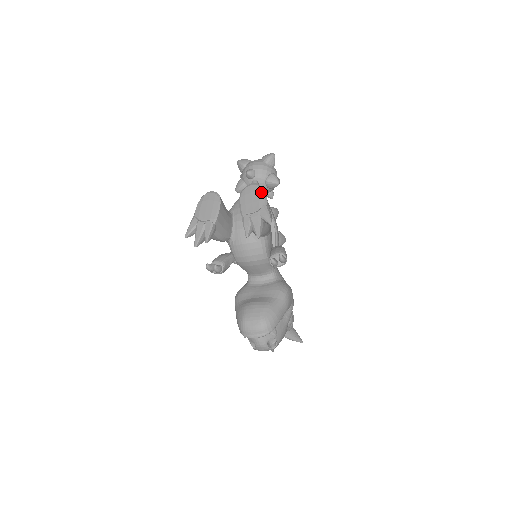
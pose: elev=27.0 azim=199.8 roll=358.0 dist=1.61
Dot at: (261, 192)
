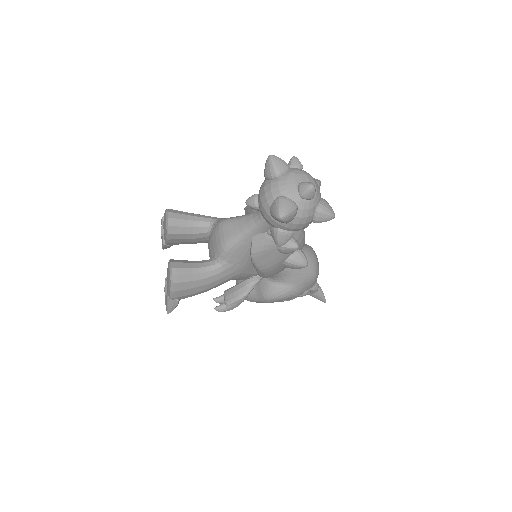
Dot at: (169, 287)
